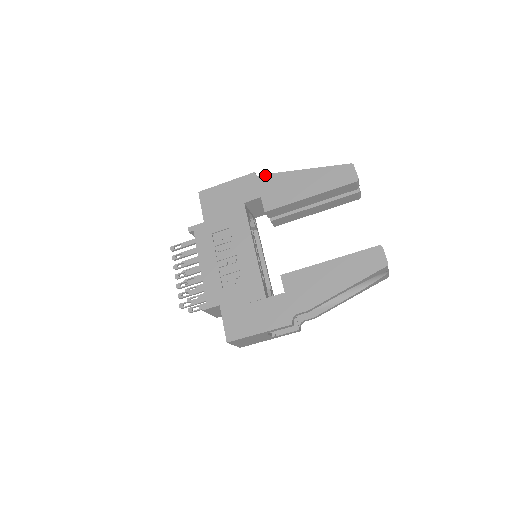
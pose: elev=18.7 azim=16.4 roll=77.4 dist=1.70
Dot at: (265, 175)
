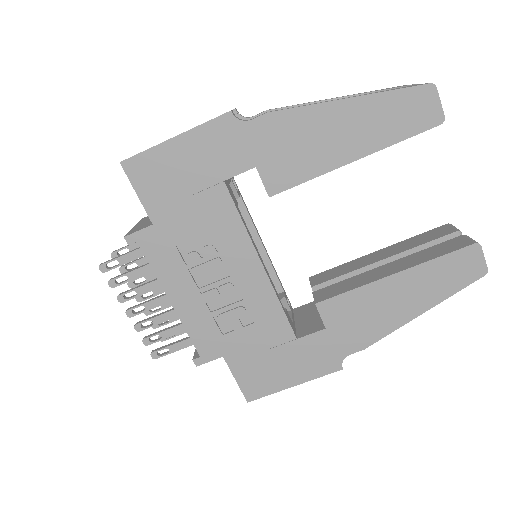
Dot at: (255, 117)
